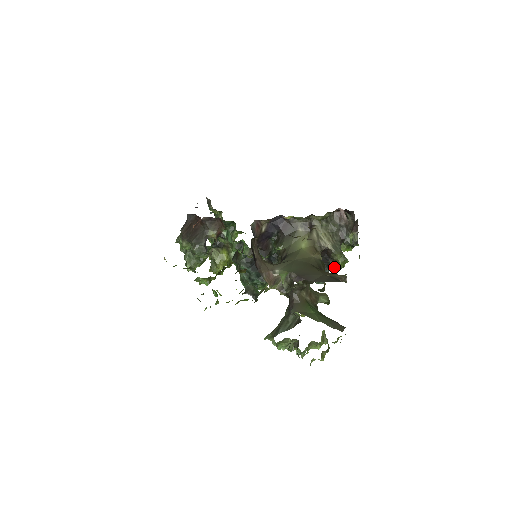
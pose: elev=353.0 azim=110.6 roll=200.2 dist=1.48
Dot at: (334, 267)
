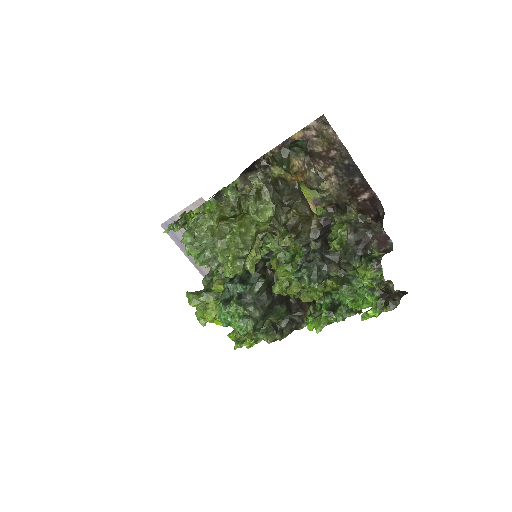
Dot at: (327, 241)
